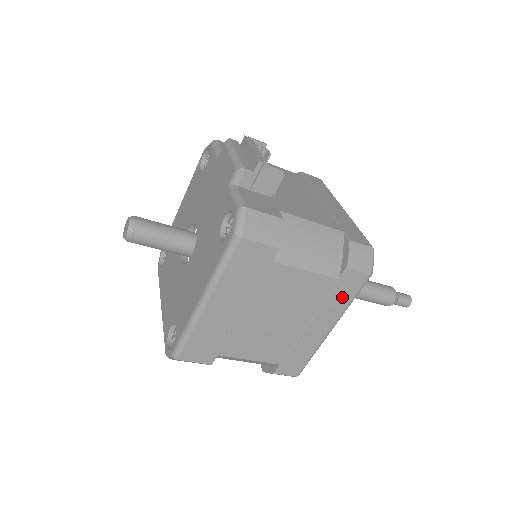
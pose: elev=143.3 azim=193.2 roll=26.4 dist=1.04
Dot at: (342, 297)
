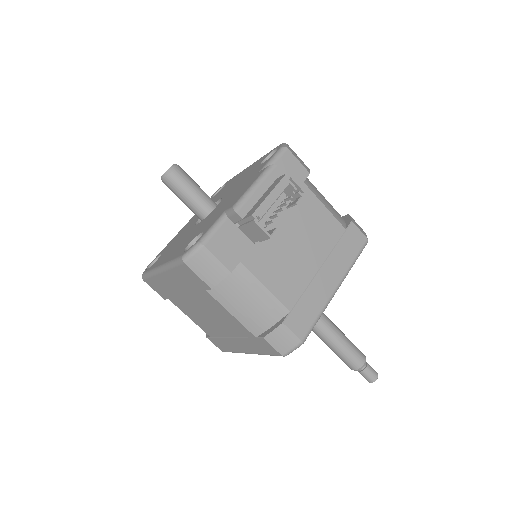
Dot at: (258, 347)
